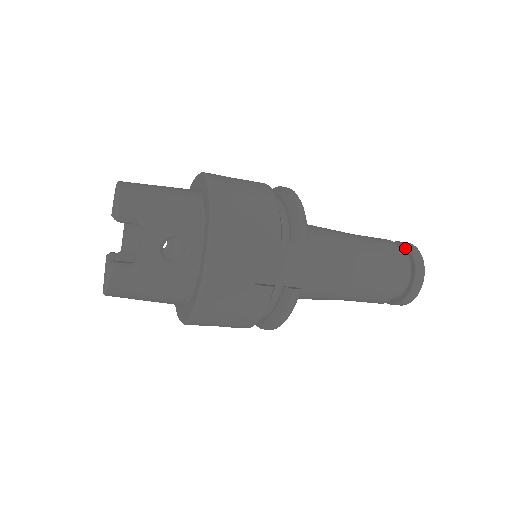
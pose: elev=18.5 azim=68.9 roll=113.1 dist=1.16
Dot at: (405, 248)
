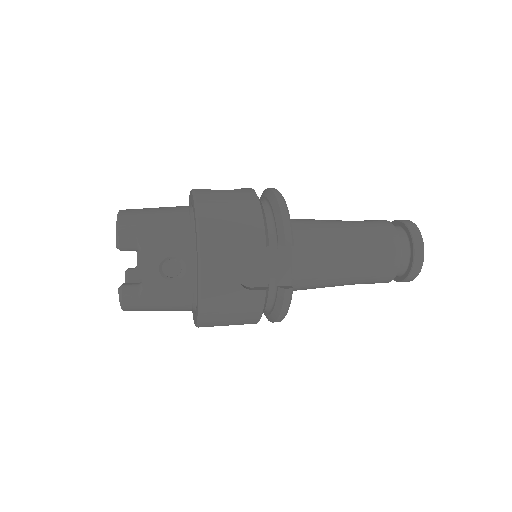
Dot at: (404, 227)
